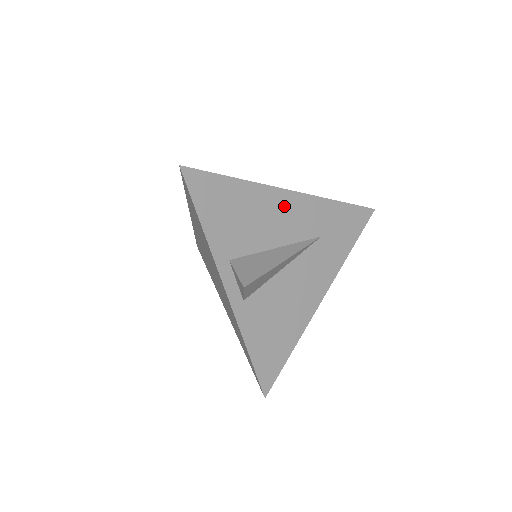
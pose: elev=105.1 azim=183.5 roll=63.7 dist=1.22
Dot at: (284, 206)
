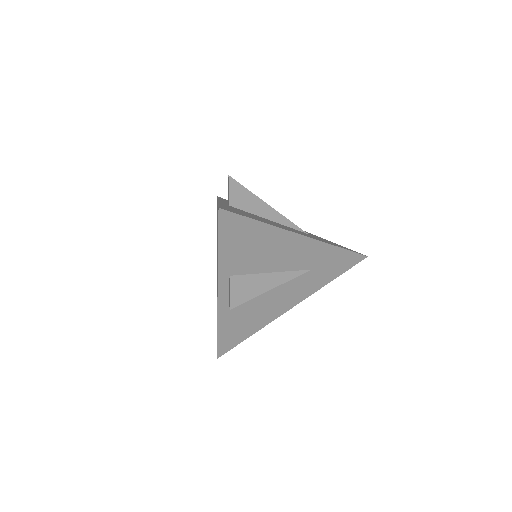
Dot at: (292, 245)
